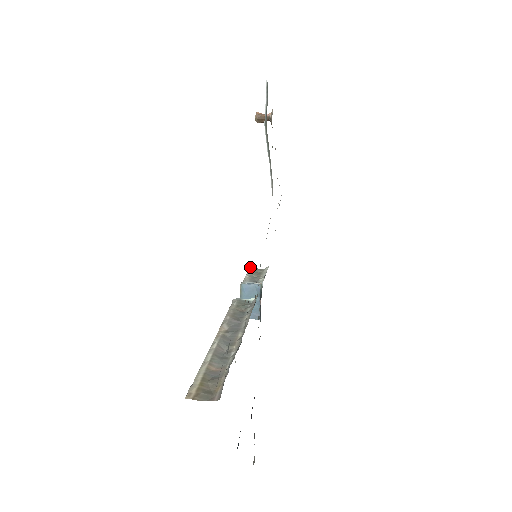
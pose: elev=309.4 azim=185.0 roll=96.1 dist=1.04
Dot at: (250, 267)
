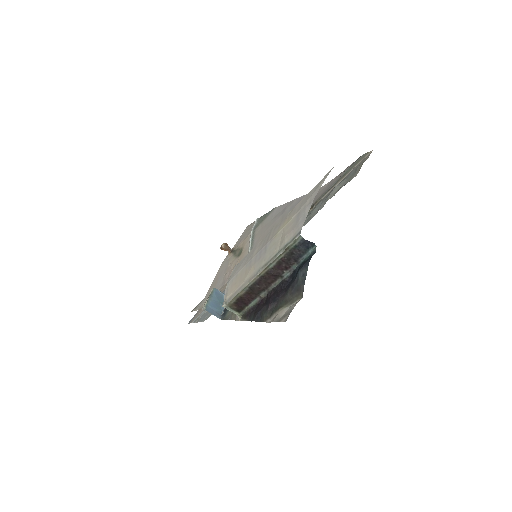
Dot at: occluded
